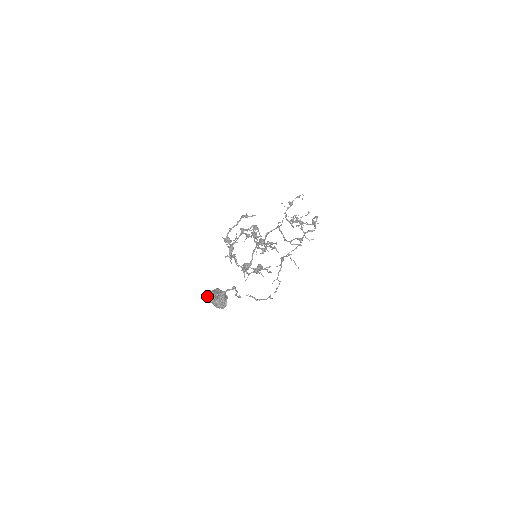
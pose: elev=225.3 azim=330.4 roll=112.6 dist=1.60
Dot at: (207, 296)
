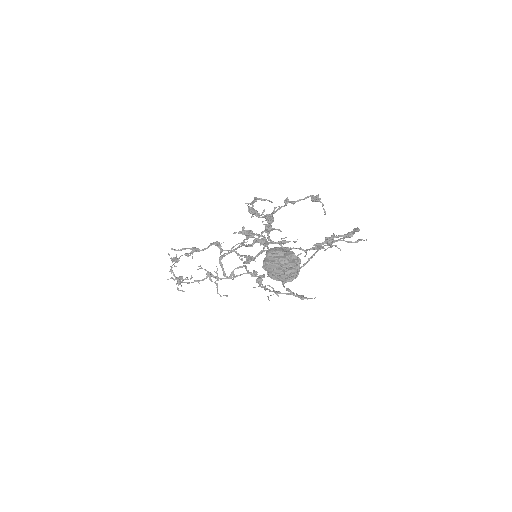
Dot at: (283, 251)
